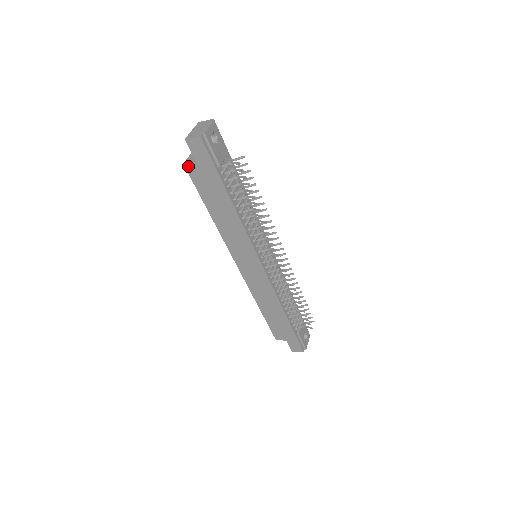
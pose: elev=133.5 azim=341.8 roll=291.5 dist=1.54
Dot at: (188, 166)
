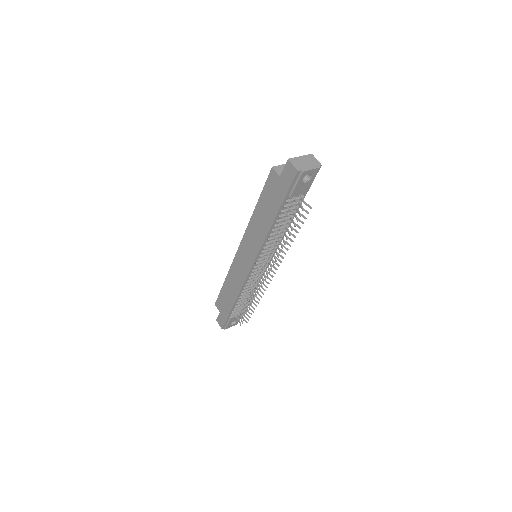
Dot at: (273, 172)
